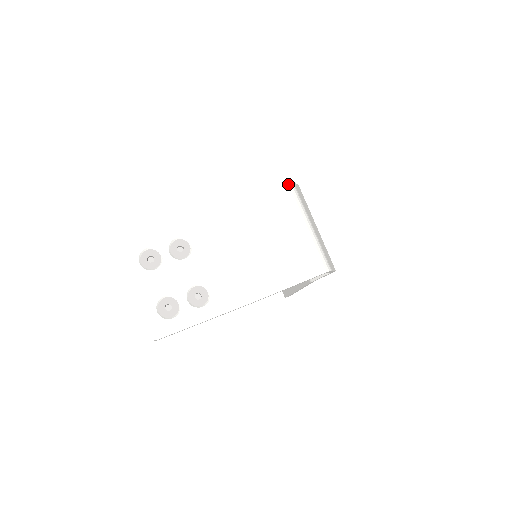
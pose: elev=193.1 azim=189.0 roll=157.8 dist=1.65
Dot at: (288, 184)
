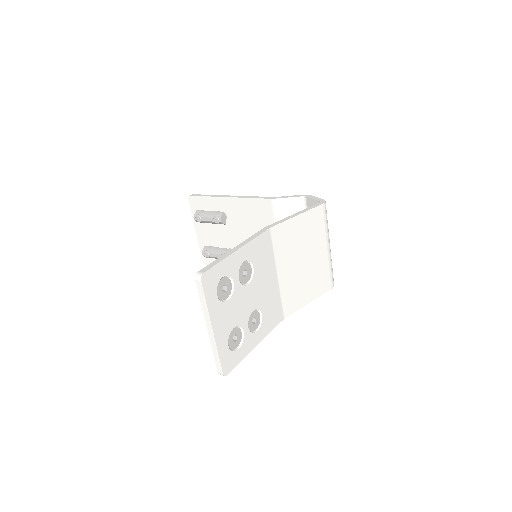
Dot at: (325, 205)
